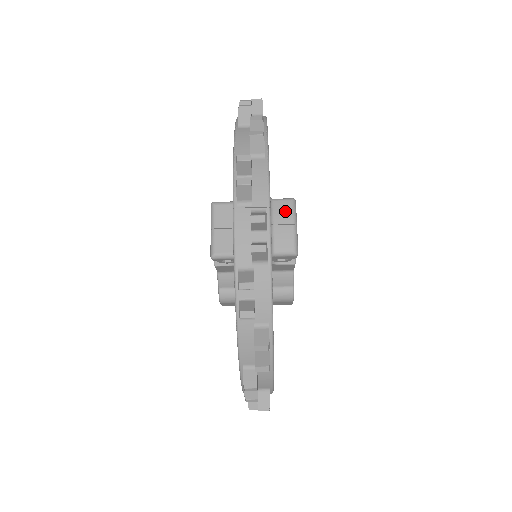
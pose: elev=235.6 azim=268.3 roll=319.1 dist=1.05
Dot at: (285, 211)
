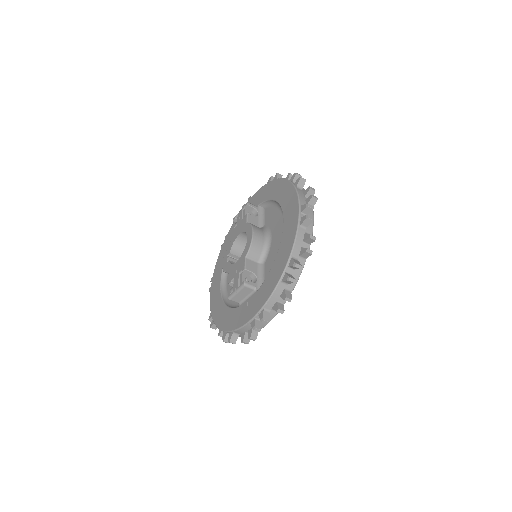
Dot at: occluded
